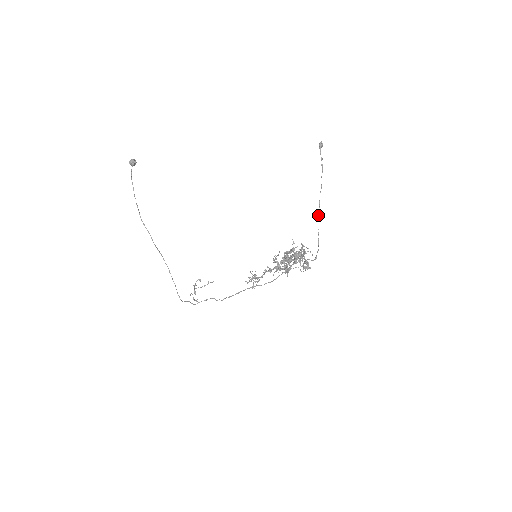
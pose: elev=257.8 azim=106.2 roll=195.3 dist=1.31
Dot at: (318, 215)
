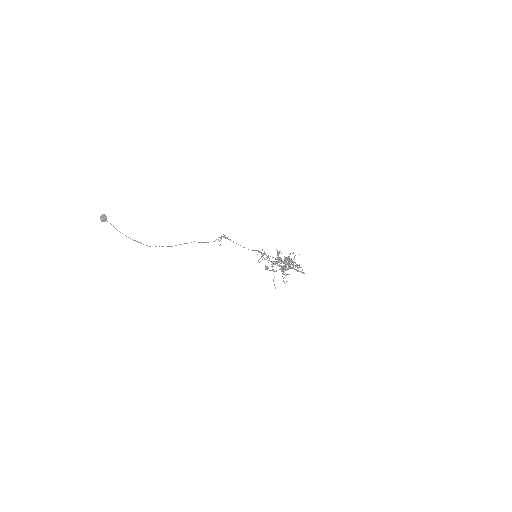
Dot at: (291, 268)
